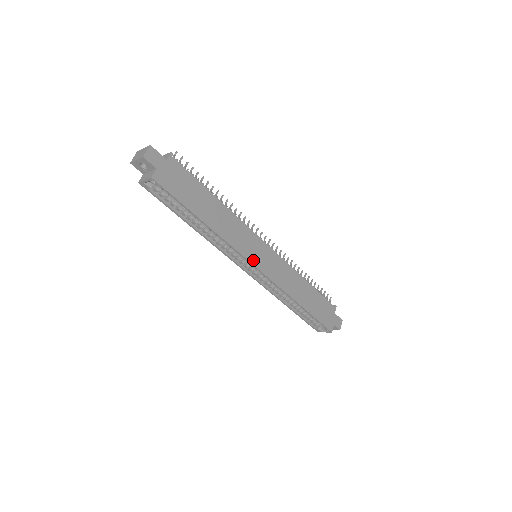
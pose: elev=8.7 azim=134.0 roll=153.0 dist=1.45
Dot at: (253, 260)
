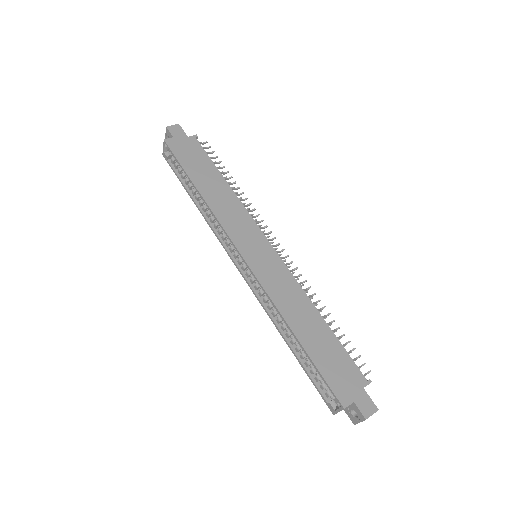
Dot at: (241, 246)
